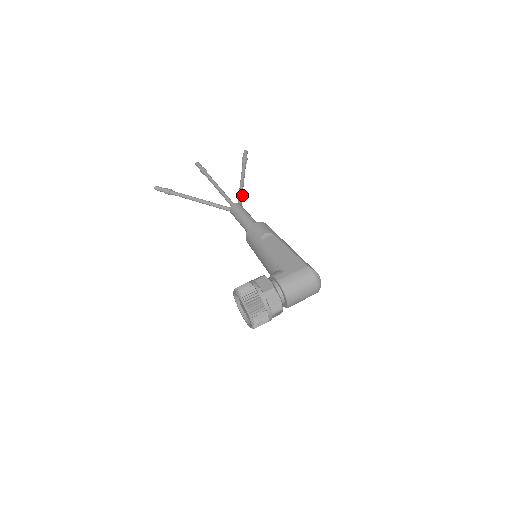
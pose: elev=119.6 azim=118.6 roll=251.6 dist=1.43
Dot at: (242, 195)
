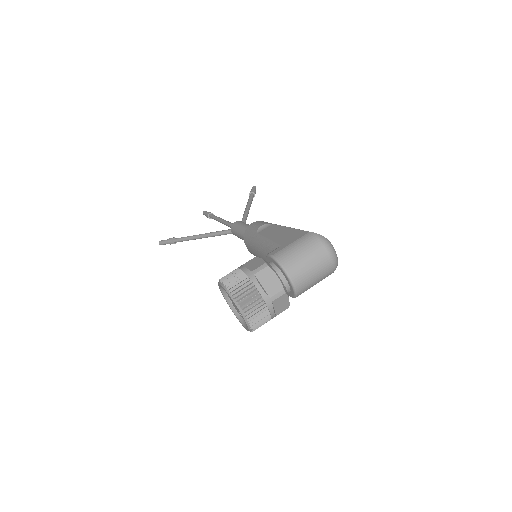
Dot at: (246, 217)
